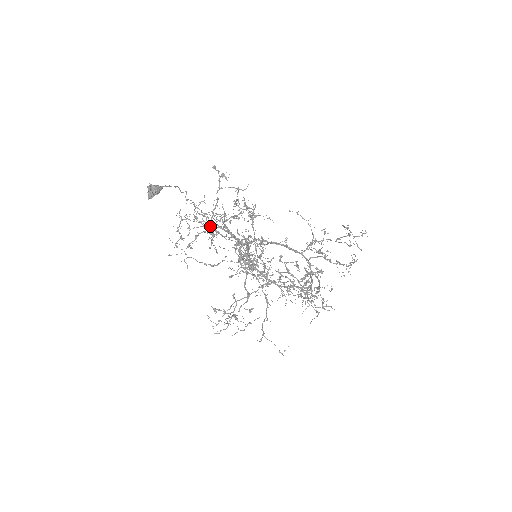
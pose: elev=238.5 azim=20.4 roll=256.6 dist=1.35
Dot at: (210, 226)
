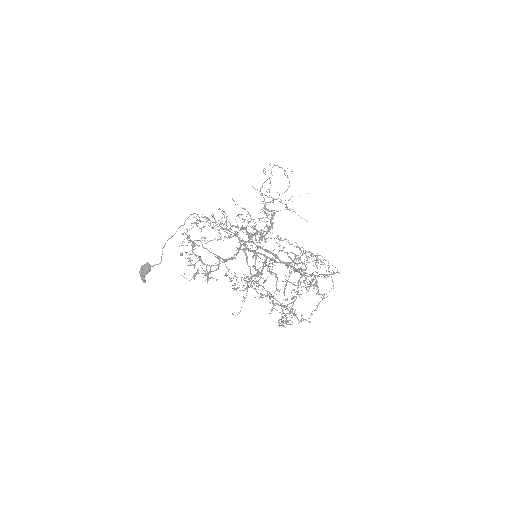
Dot at: occluded
